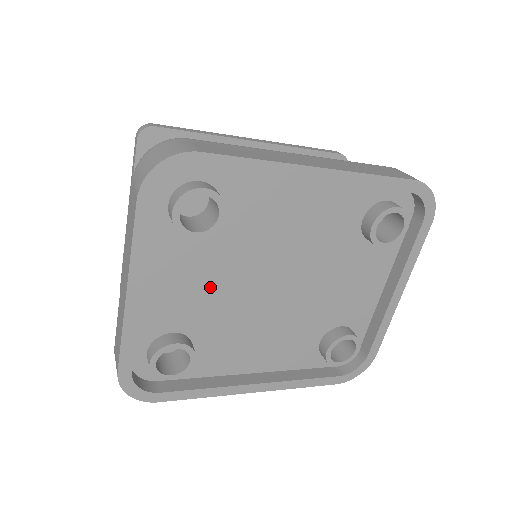
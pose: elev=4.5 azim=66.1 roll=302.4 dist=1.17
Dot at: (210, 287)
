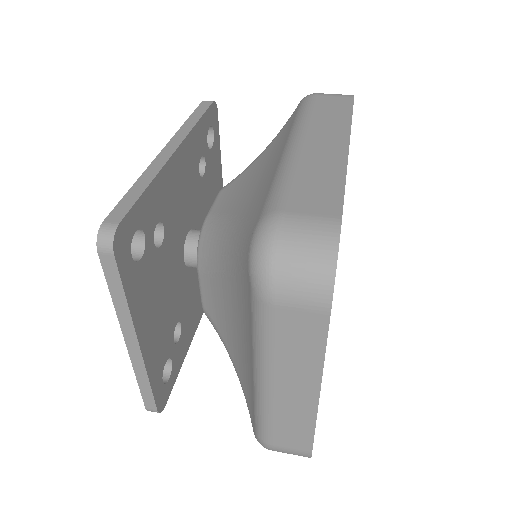
Dot at: occluded
